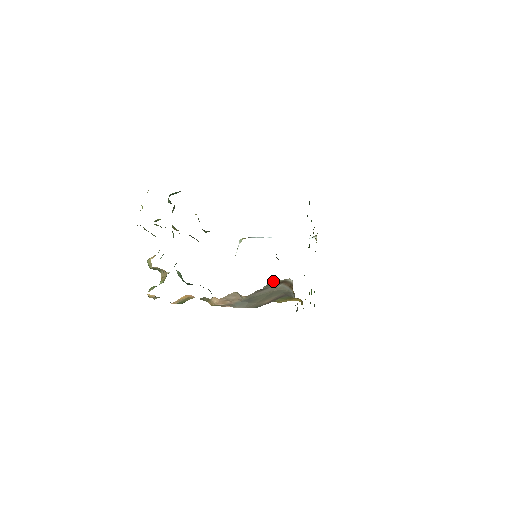
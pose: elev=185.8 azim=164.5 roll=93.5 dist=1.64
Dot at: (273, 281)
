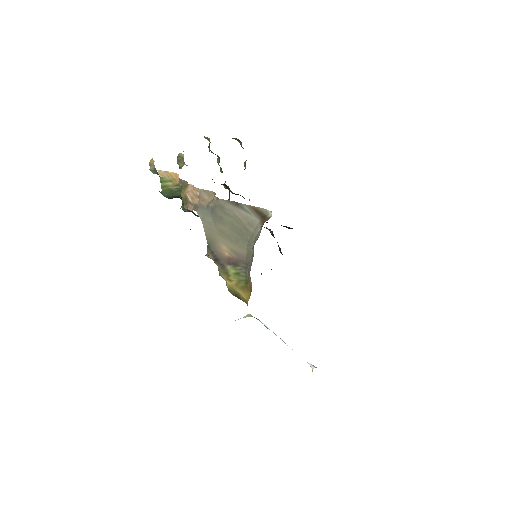
Dot at: occluded
